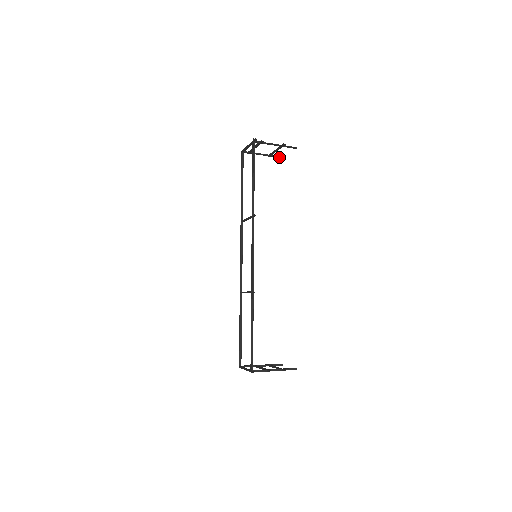
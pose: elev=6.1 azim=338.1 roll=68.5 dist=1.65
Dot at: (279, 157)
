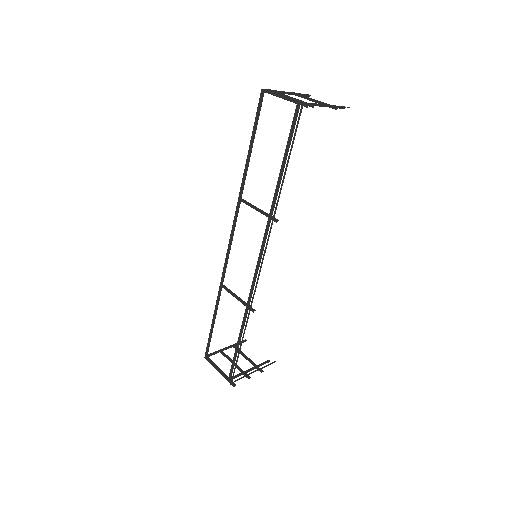
Dot at: occluded
